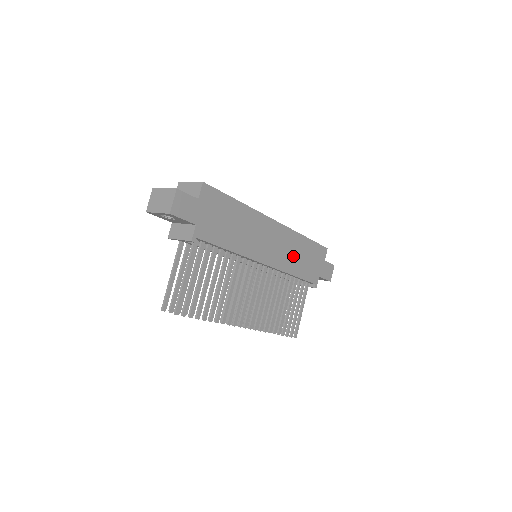
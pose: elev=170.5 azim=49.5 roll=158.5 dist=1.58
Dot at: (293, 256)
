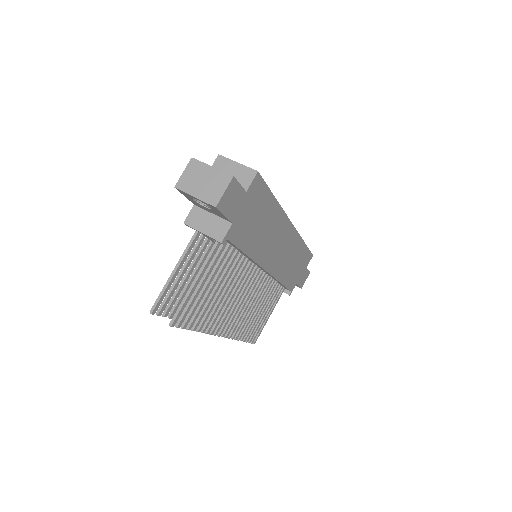
Dot at: (288, 262)
